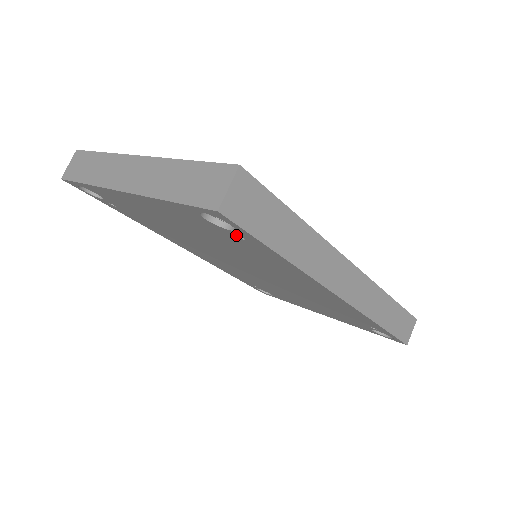
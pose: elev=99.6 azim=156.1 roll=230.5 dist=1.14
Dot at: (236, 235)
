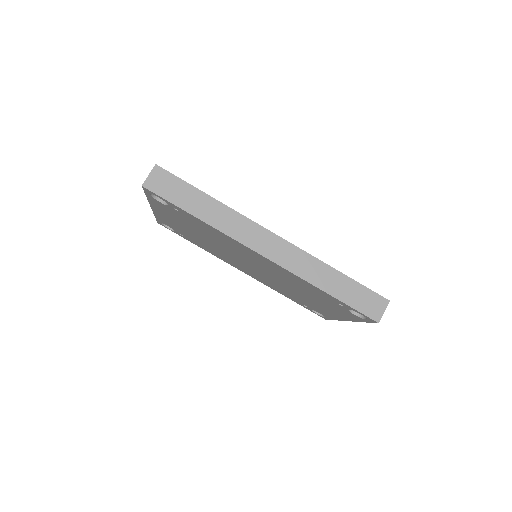
Dot at: (176, 210)
